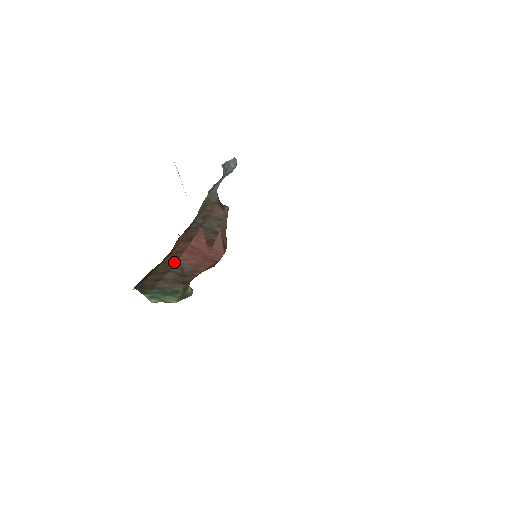
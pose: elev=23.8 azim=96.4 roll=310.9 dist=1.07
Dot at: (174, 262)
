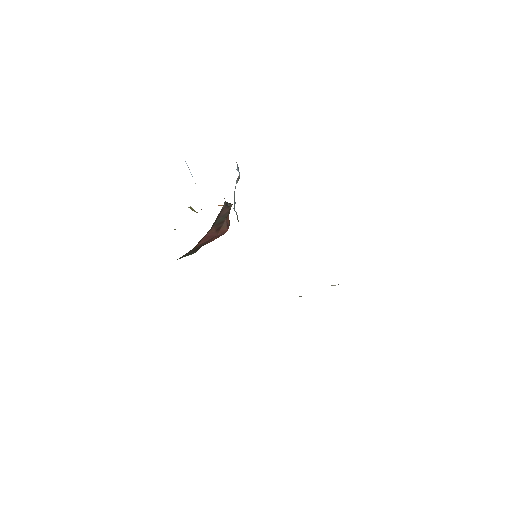
Dot at: occluded
